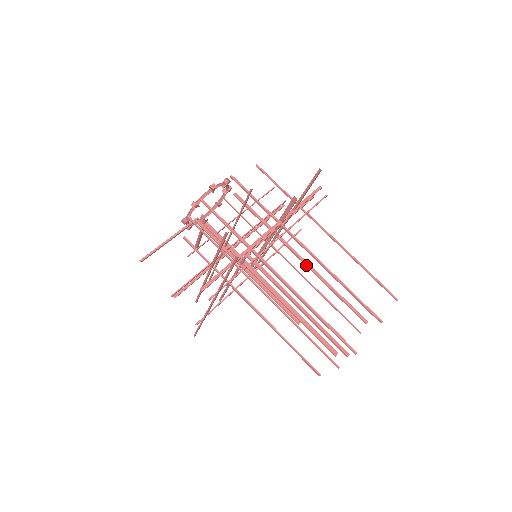
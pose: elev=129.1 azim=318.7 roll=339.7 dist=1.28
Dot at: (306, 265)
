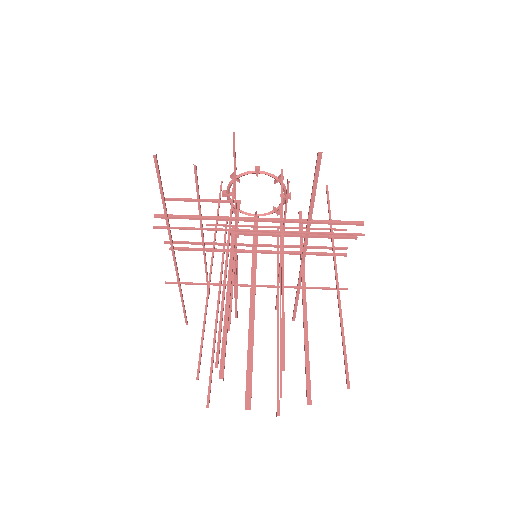
Dot at: (303, 303)
